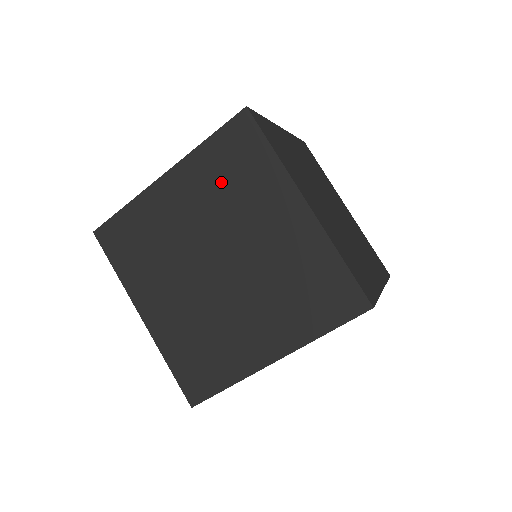
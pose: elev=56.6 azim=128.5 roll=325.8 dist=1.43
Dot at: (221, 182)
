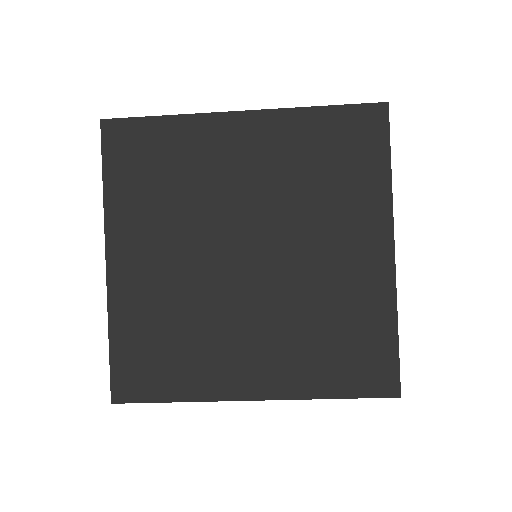
Dot at: (309, 165)
